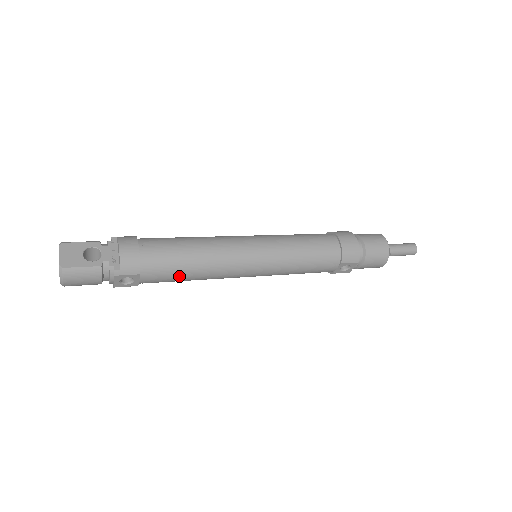
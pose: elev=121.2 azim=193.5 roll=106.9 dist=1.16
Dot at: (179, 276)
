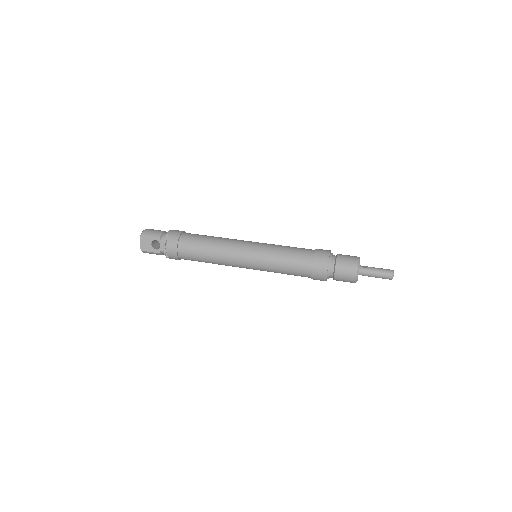
Dot at: occluded
